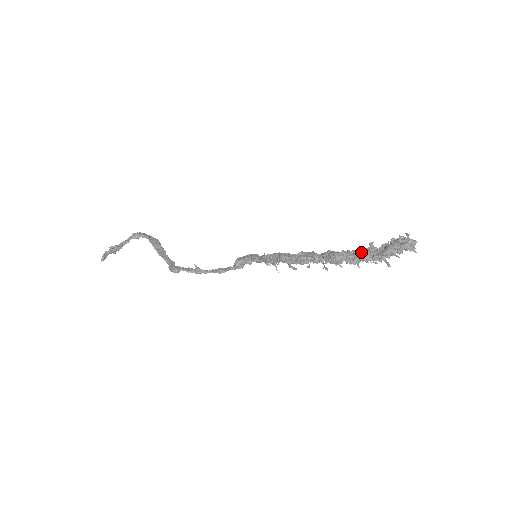
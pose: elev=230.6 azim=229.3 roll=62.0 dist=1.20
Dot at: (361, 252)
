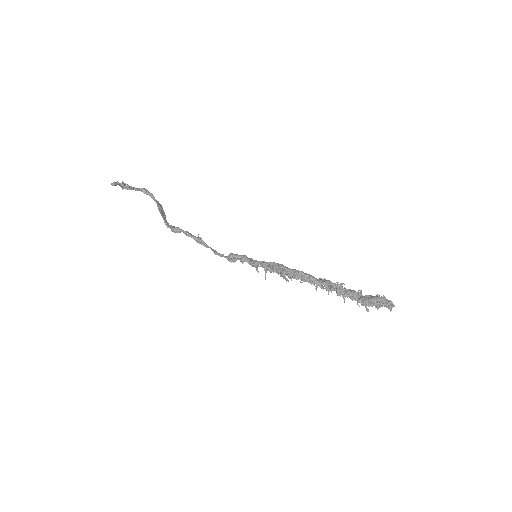
Dot at: (352, 290)
